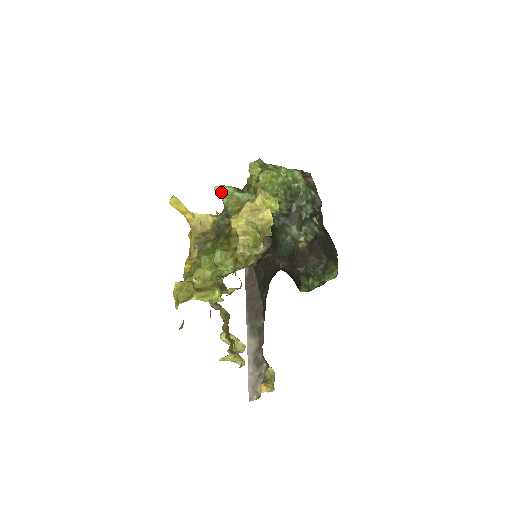
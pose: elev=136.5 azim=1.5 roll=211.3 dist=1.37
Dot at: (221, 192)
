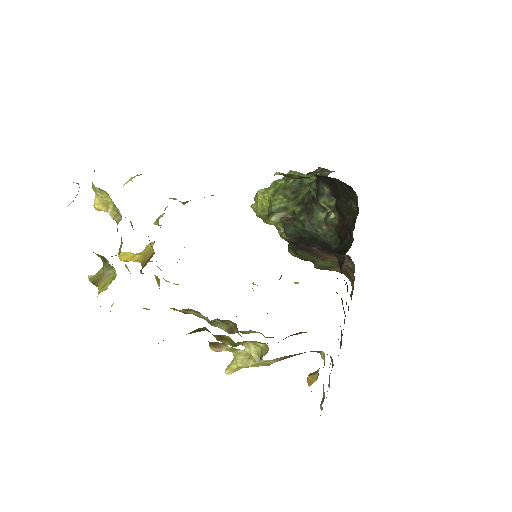
Dot at: (157, 221)
